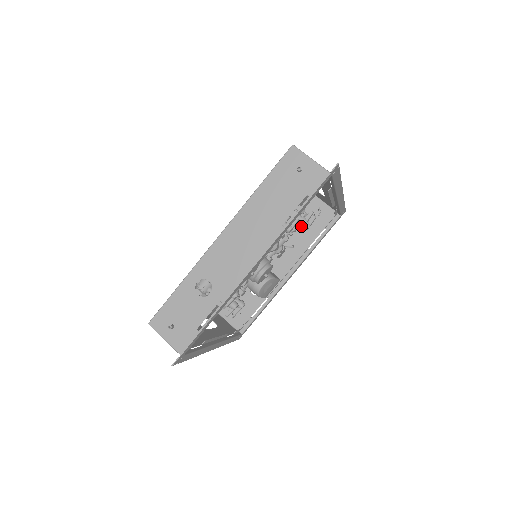
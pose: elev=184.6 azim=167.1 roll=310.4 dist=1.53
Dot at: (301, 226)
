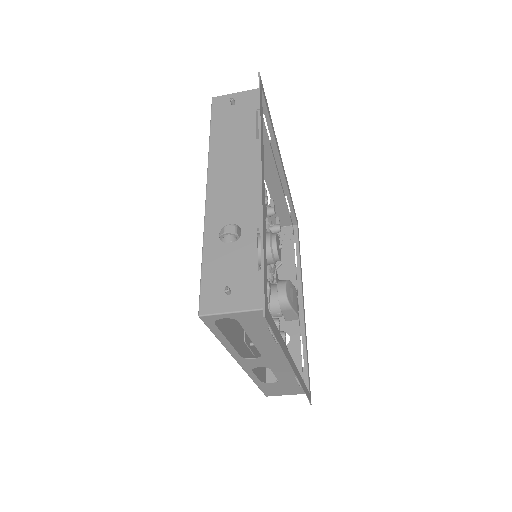
Dot at: (273, 231)
